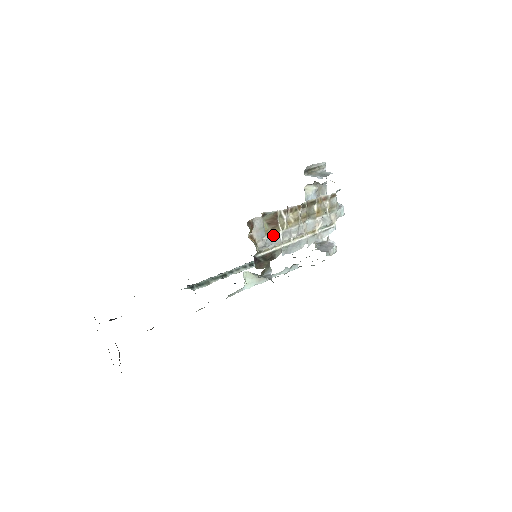
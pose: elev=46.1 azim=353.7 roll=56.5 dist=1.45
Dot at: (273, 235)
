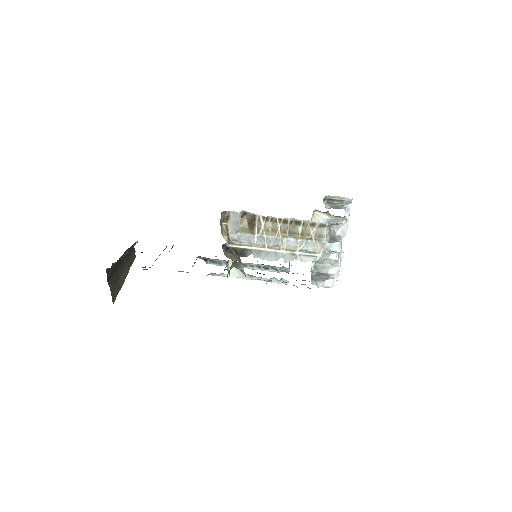
Dot at: (249, 235)
